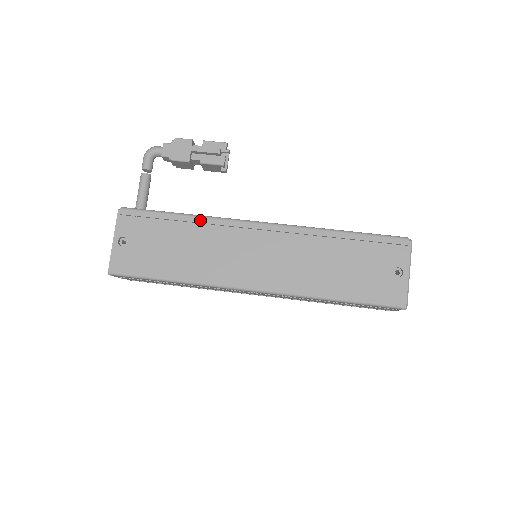
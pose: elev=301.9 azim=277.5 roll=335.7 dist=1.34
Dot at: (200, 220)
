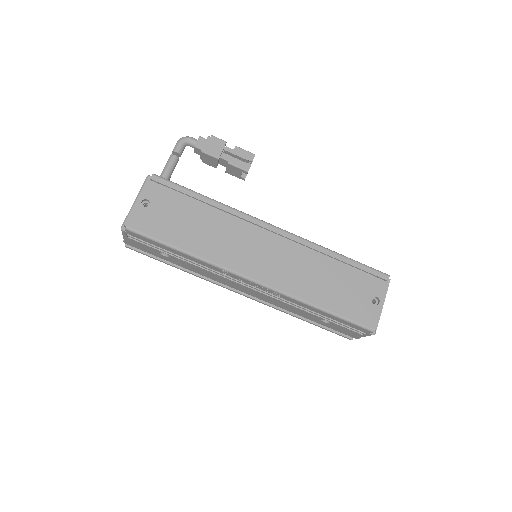
Dot at: (222, 207)
